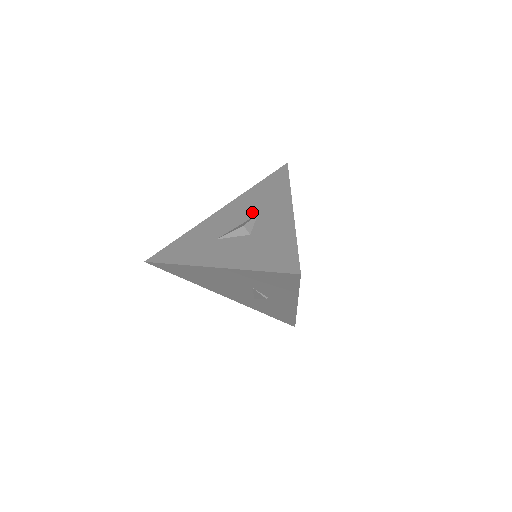
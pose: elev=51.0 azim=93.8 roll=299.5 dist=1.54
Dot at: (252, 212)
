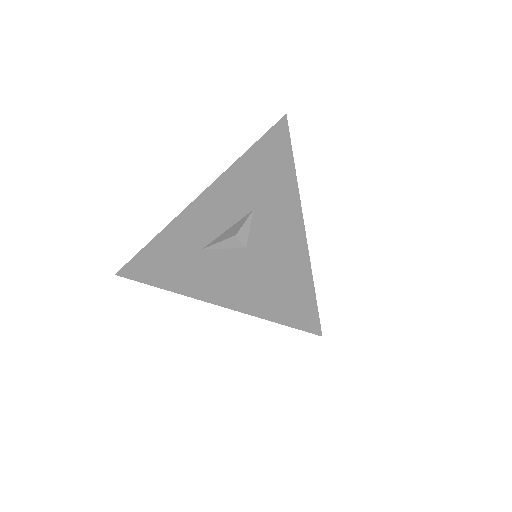
Dot at: (245, 205)
